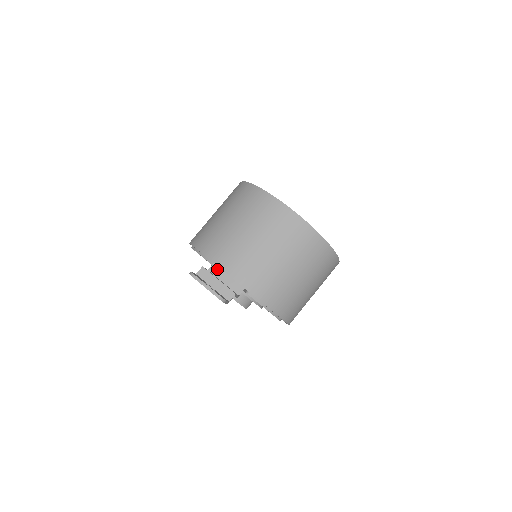
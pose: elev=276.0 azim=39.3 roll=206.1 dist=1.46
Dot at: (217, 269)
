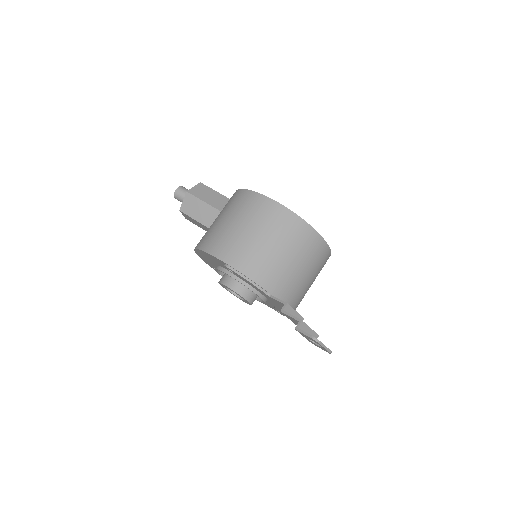
Dot at: (289, 308)
